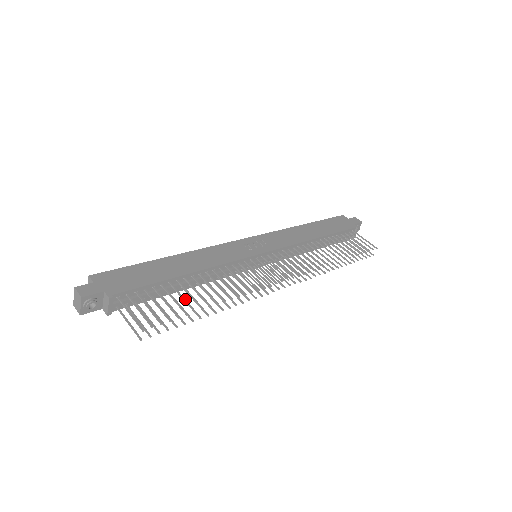
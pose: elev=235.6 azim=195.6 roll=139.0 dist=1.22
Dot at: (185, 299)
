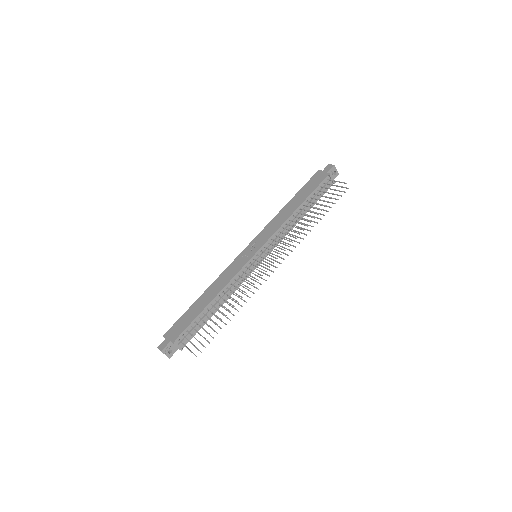
Dot at: occluded
